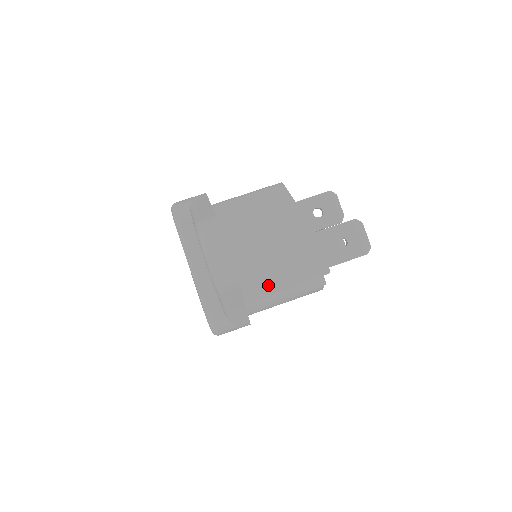
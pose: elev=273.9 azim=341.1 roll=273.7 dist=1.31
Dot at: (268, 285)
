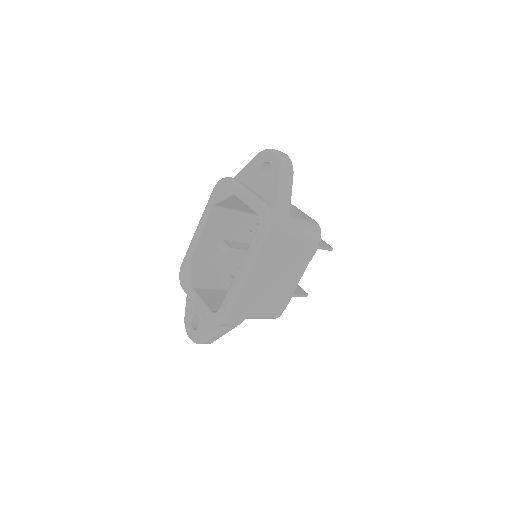
Dot at: (292, 216)
